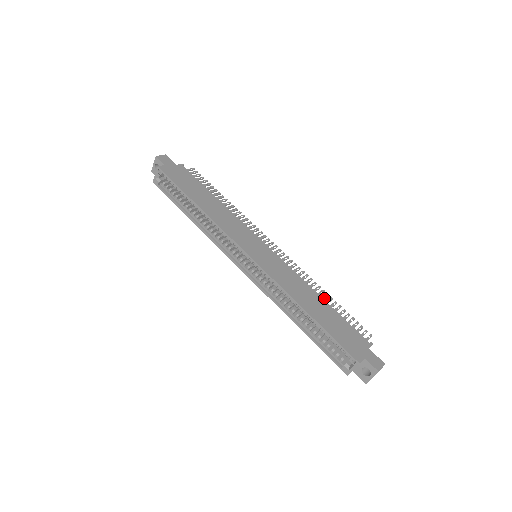
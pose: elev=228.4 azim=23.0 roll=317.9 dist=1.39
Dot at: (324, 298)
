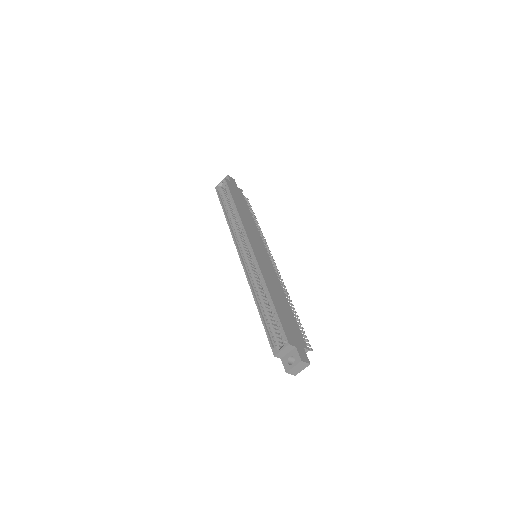
Dot at: (290, 306)
